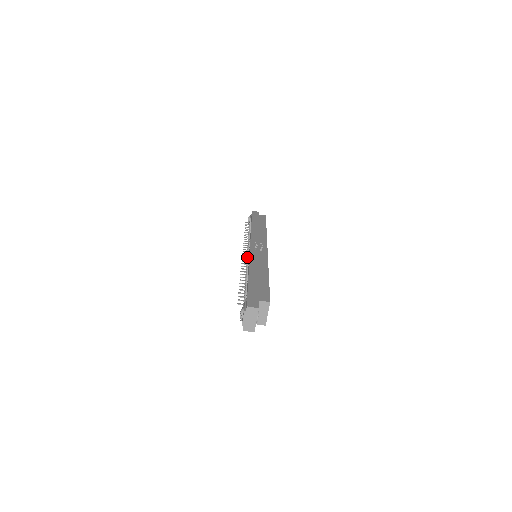
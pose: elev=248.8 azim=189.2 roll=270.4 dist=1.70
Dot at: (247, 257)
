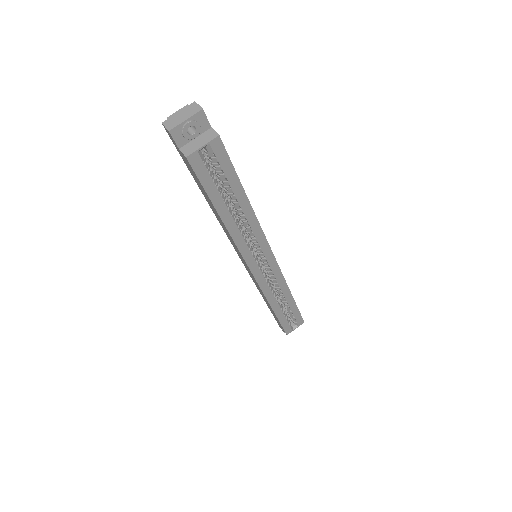
Dot at: occluded
